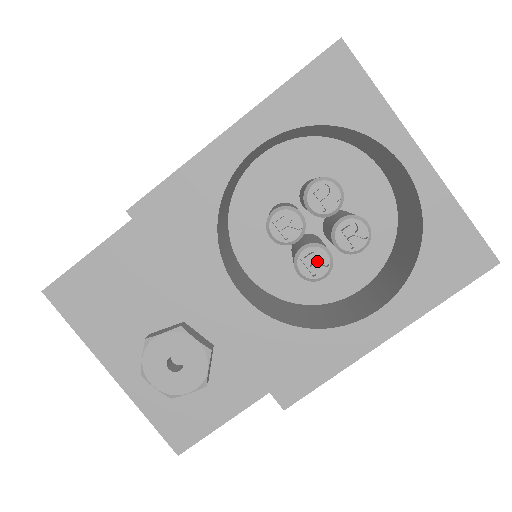
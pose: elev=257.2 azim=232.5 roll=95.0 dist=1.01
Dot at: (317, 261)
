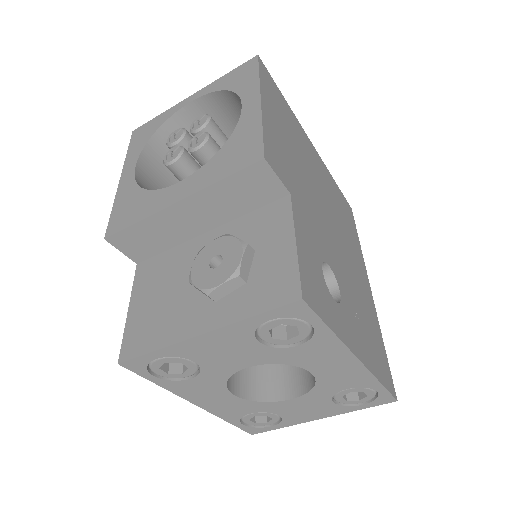
Dot at: (197, 139)
